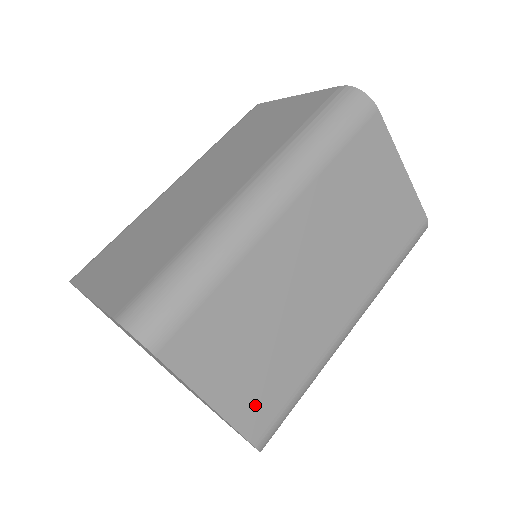
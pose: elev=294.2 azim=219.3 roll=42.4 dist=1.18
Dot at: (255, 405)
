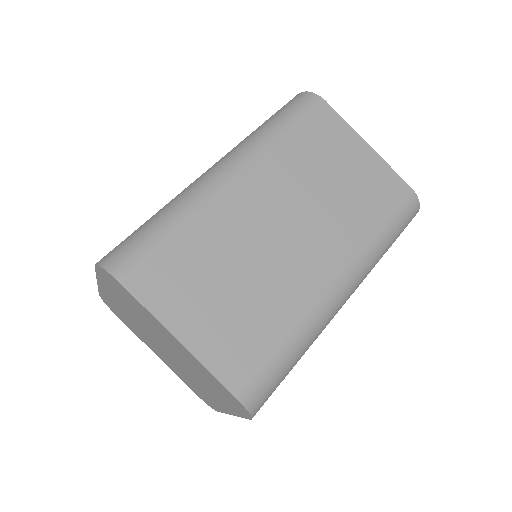
Dot at: (231, 350)
